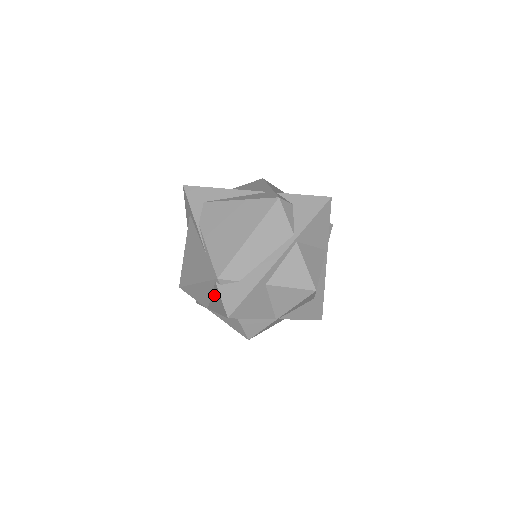
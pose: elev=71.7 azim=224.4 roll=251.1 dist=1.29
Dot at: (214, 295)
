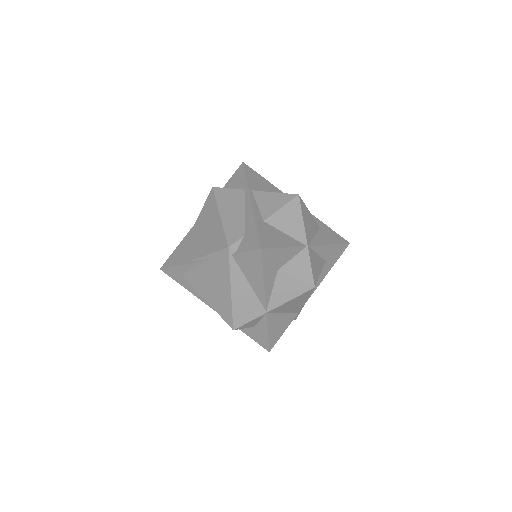
Dot at: (246, 272)
